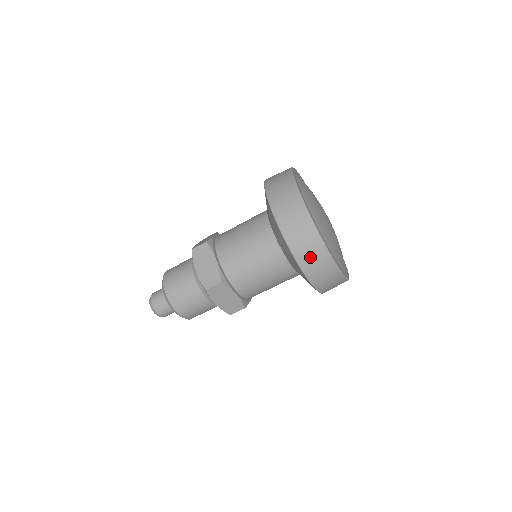
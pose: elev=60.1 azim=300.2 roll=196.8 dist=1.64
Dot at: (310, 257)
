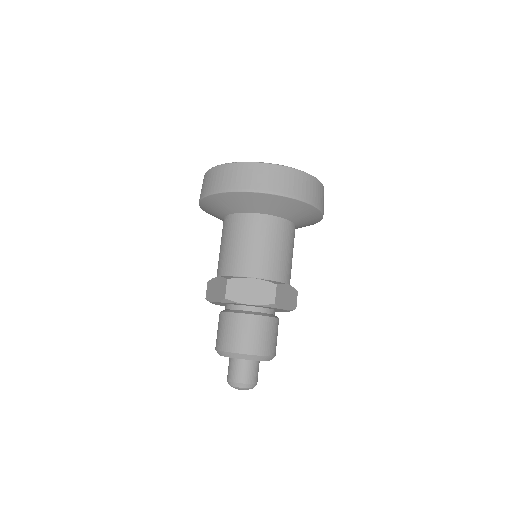
Dot at: (240, 179)
